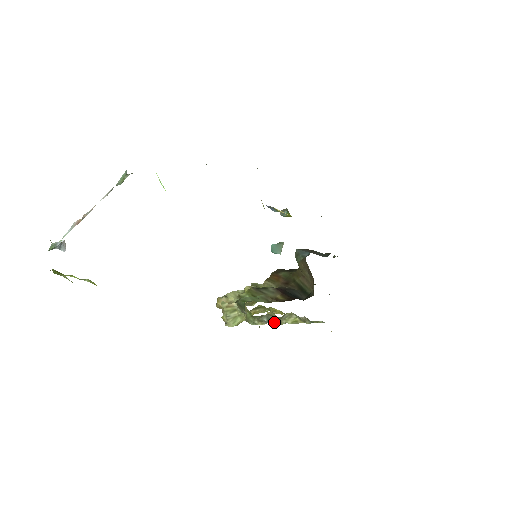
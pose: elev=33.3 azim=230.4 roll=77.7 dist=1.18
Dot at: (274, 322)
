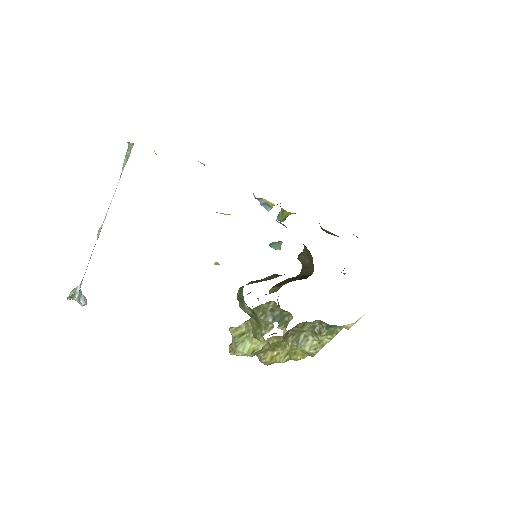
Dot at: (281, 322)
